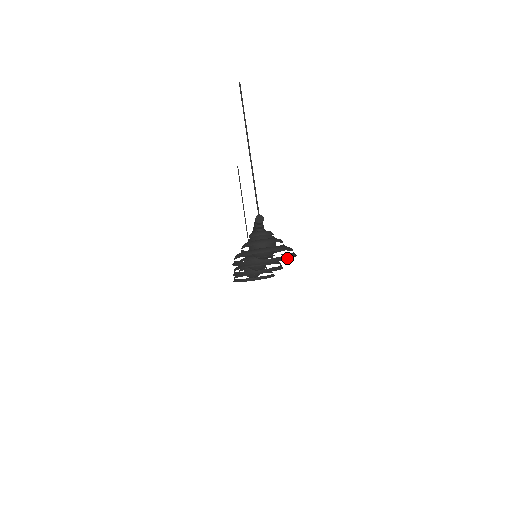
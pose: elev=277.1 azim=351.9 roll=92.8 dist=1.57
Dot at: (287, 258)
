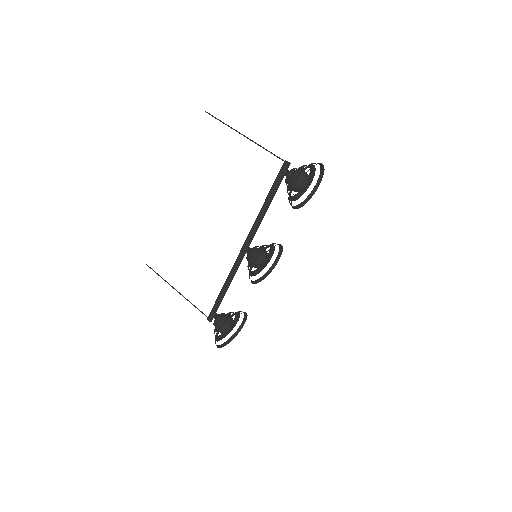
Dot at: (309, 198)
